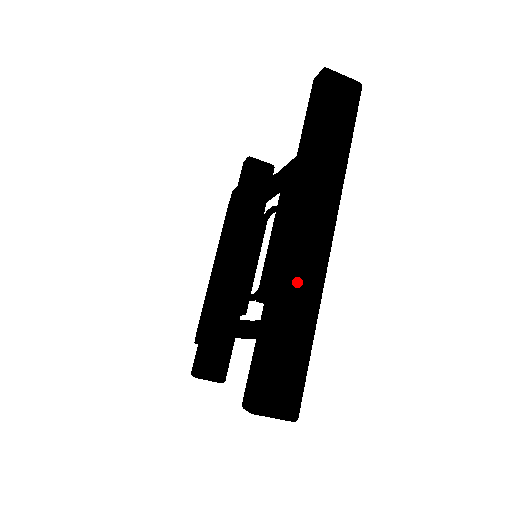
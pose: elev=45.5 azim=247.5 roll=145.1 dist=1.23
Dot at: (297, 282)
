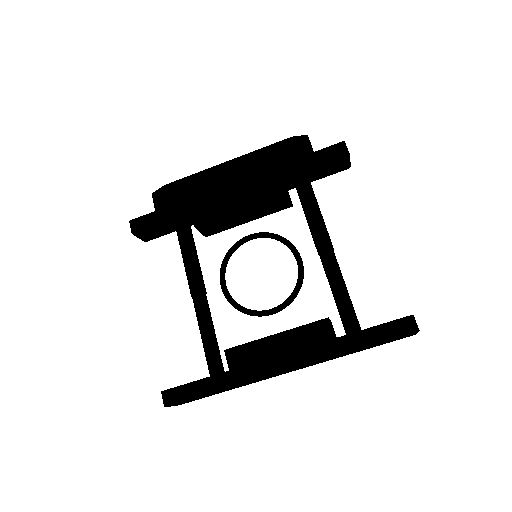
Dot at: occluded
